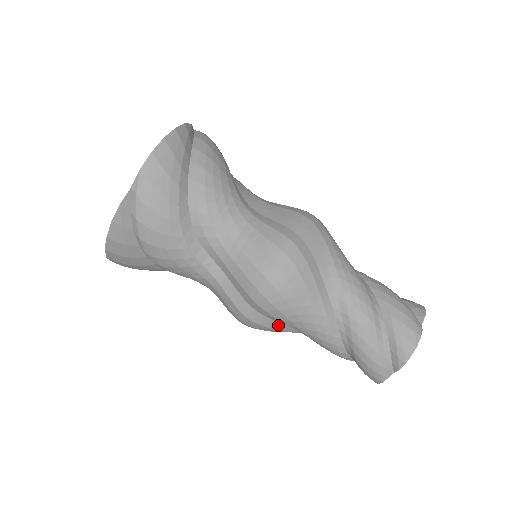
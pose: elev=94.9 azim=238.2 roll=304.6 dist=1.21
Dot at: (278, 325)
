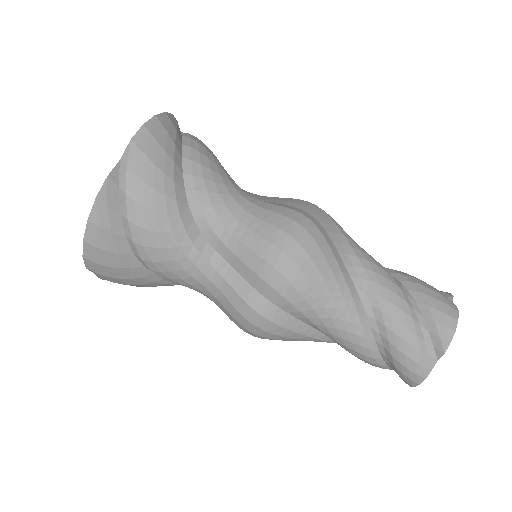
Dot at: (294, 323)
